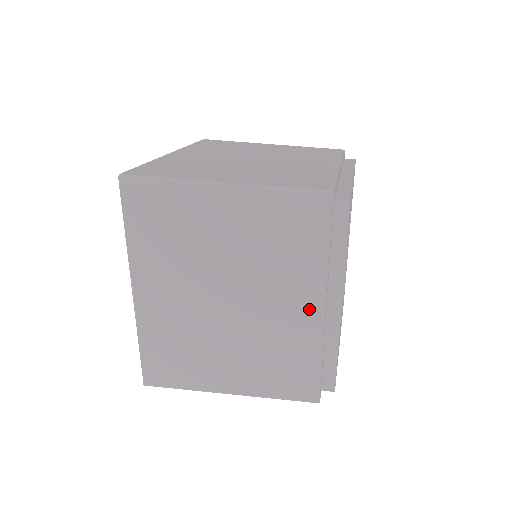
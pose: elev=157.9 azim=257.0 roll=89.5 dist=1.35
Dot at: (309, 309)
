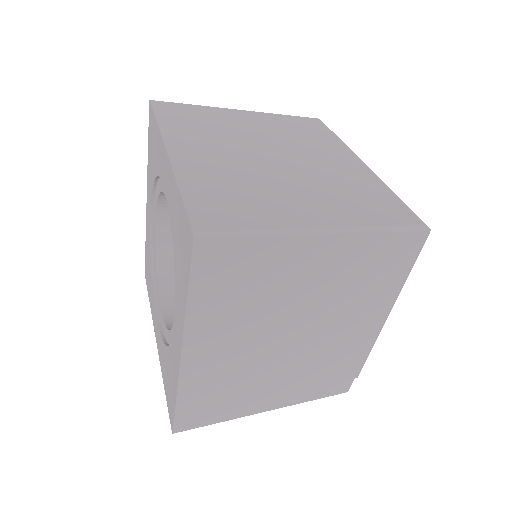
Dot at: (368, 327)
